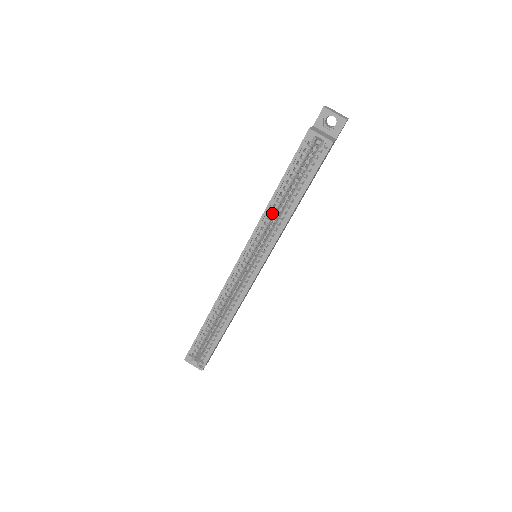
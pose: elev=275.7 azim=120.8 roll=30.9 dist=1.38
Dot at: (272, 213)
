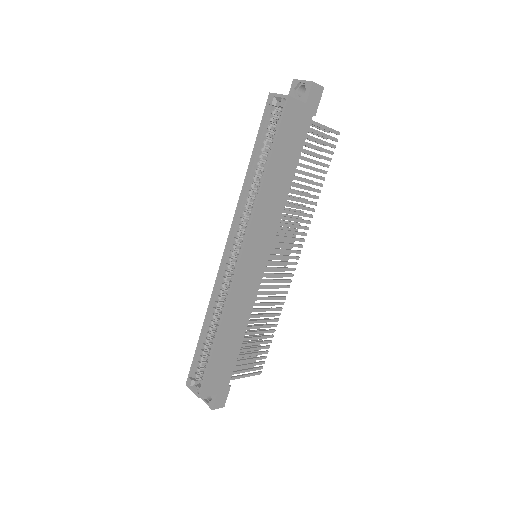
Dot at: (250, 190)
